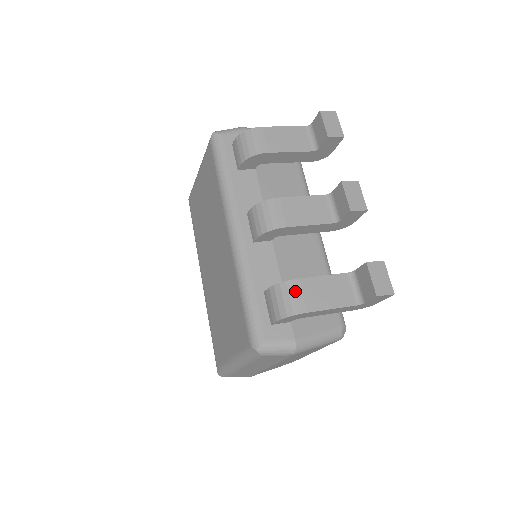
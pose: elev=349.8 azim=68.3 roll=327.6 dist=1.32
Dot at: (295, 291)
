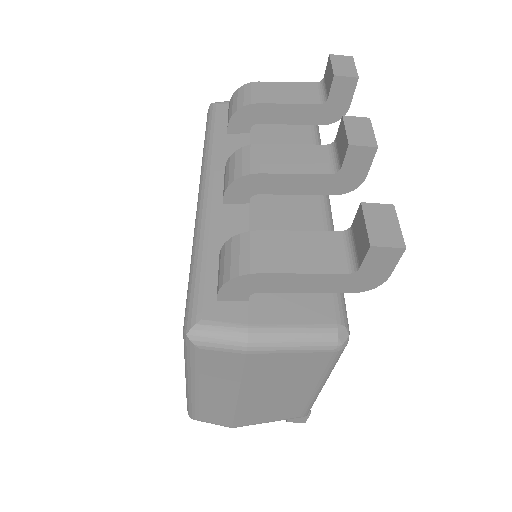
Dot at: (249, 245)
